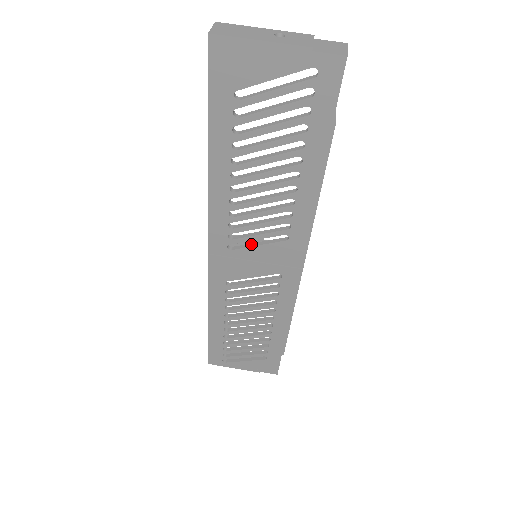
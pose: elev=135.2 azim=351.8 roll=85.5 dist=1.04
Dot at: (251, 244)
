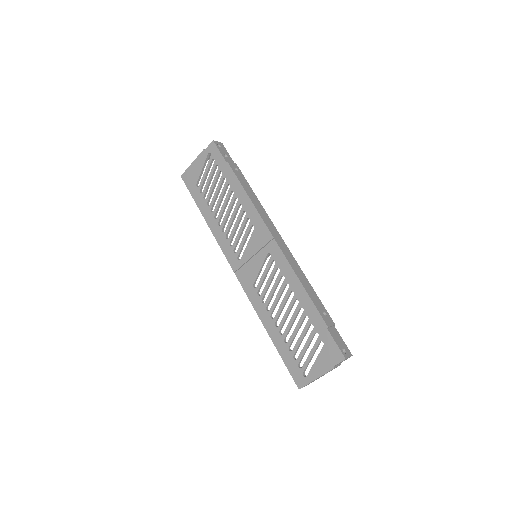
Dot at: (246, 248)
